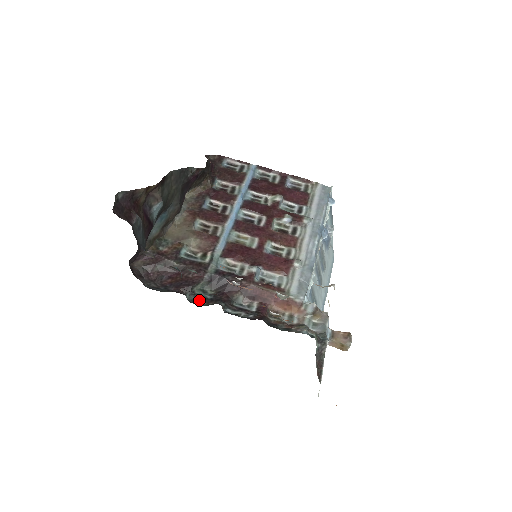
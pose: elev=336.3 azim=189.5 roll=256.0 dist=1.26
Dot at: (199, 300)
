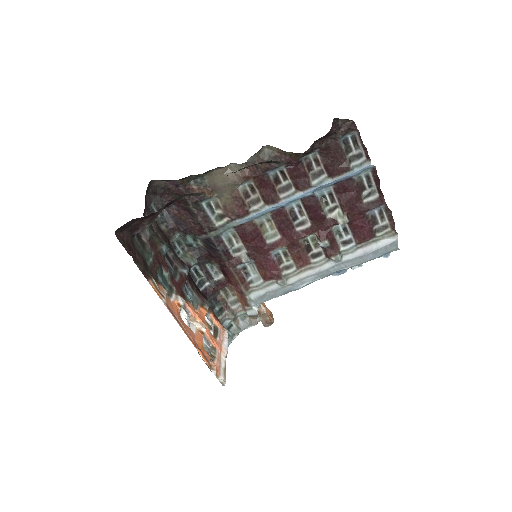
Dot at: (184, 244)
